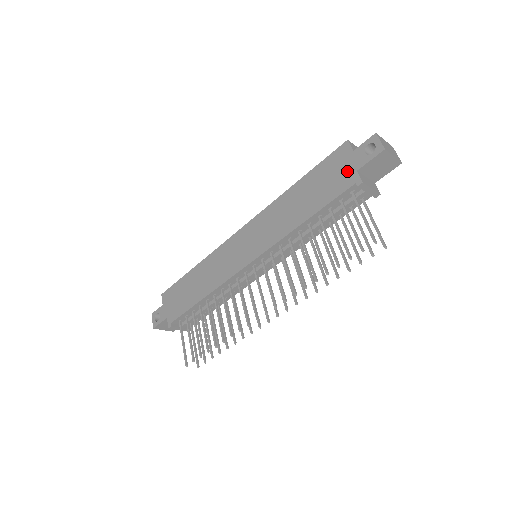
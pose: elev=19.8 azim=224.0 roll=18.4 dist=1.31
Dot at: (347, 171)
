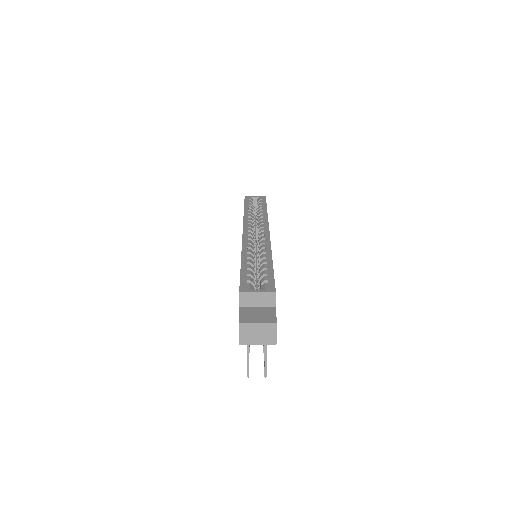
Dot at: occluded
